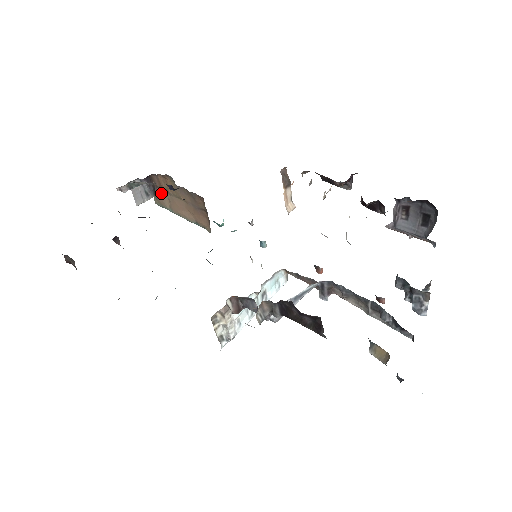
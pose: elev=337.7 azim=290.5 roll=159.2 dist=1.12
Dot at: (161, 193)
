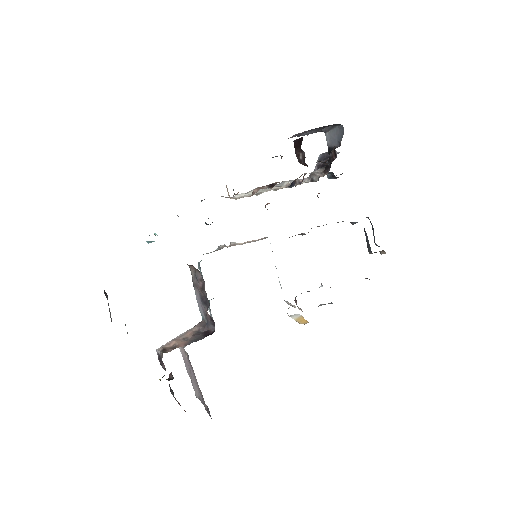
Dot at: occluded
